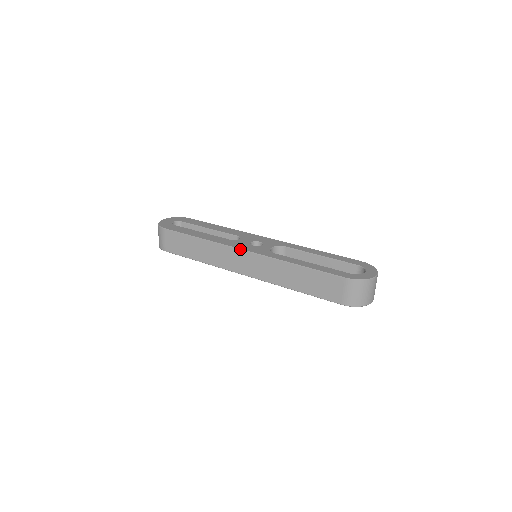
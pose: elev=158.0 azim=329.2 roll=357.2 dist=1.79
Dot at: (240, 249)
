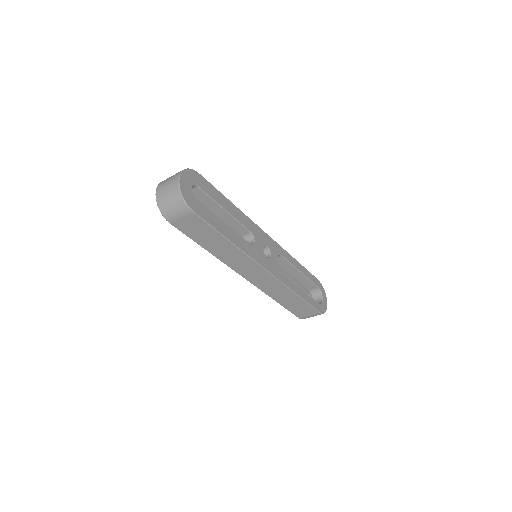
Dot at: (263, 268)
